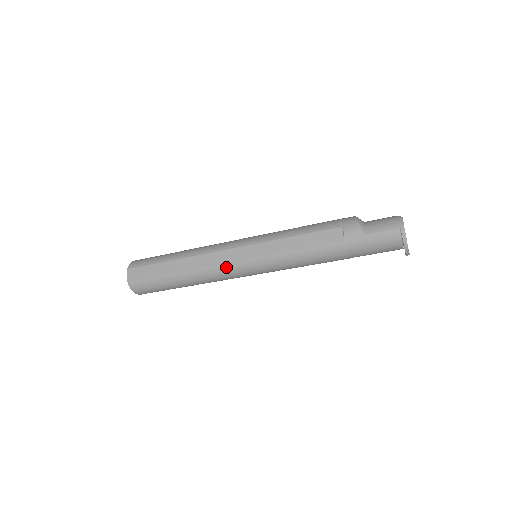
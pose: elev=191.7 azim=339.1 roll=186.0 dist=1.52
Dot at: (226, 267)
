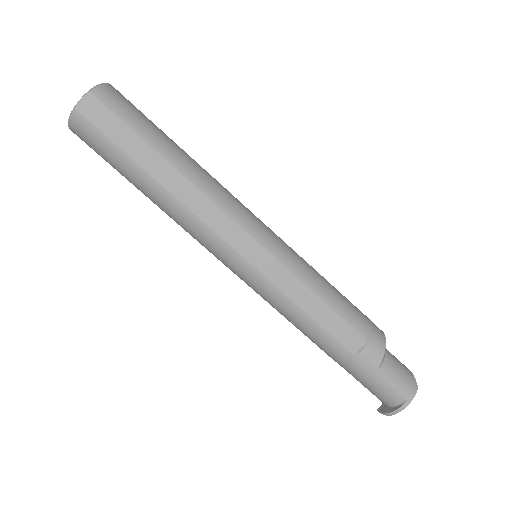
Dot at: (217, 242)
